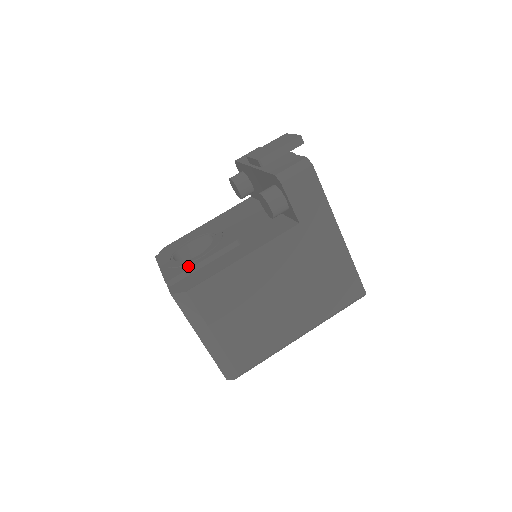
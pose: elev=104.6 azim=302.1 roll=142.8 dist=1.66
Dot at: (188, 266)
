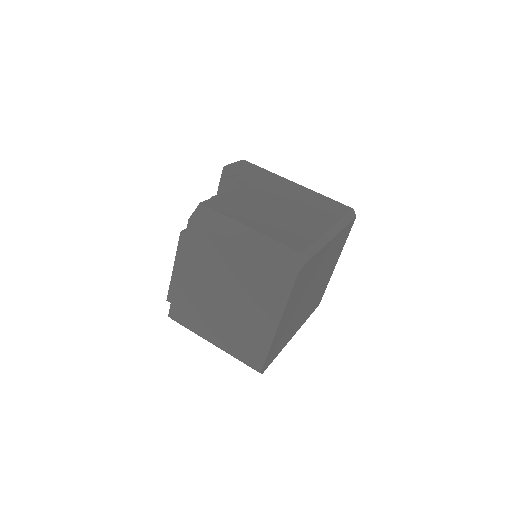
Dot at: occluded
